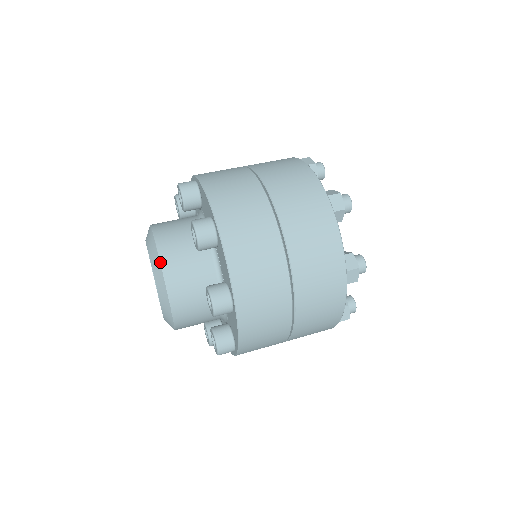
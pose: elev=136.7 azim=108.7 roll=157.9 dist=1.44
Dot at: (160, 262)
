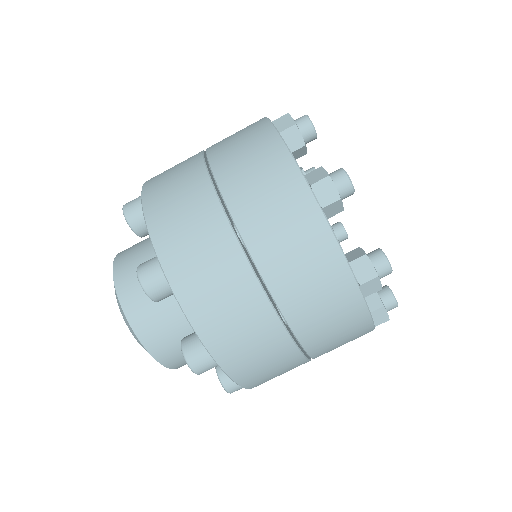
Dot at: (125, 316)
